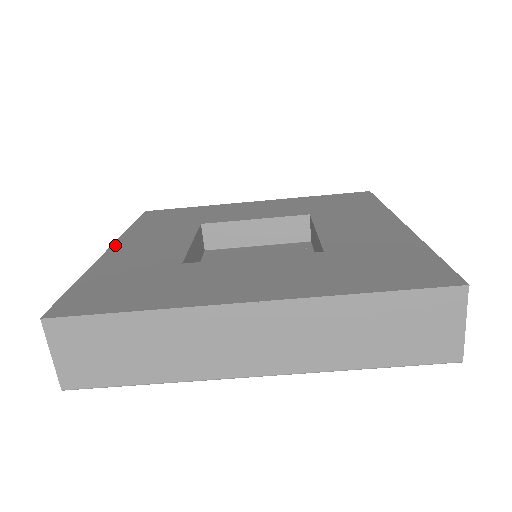
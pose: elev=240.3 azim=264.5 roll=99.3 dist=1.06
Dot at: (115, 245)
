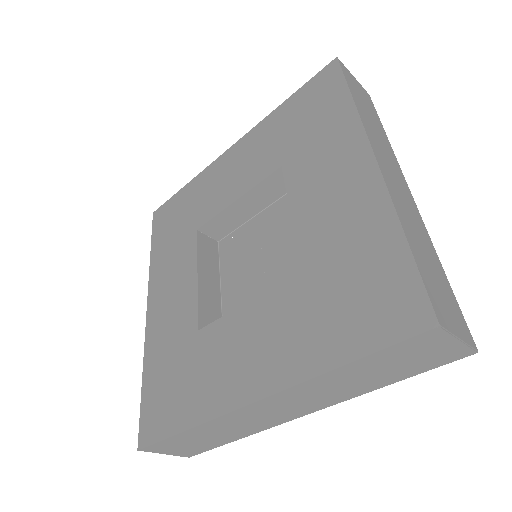
Dot at: (149, 303)
